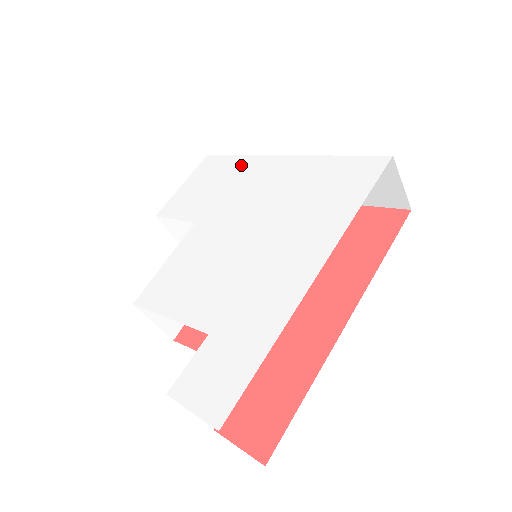
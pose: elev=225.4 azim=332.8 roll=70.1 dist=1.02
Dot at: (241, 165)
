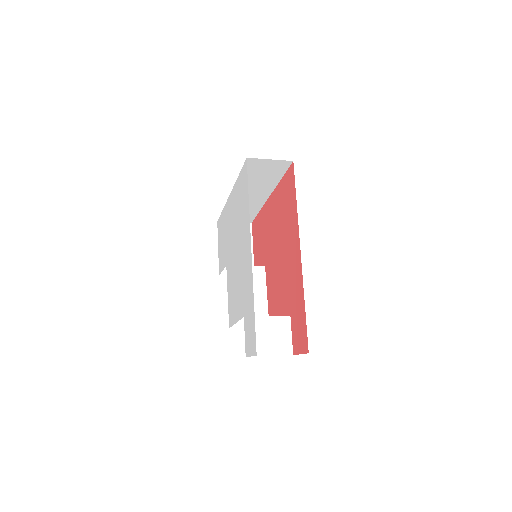
Dot at: (224, 216)
